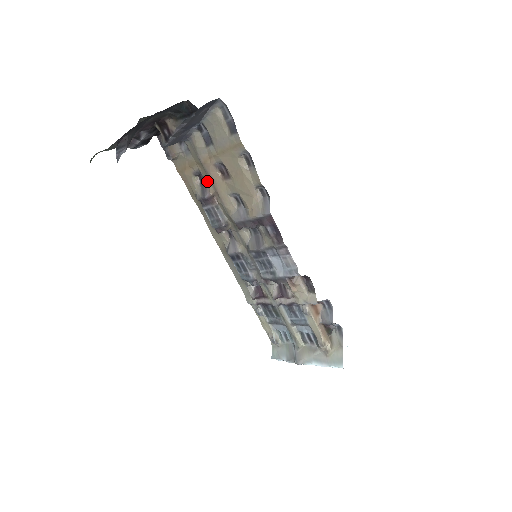
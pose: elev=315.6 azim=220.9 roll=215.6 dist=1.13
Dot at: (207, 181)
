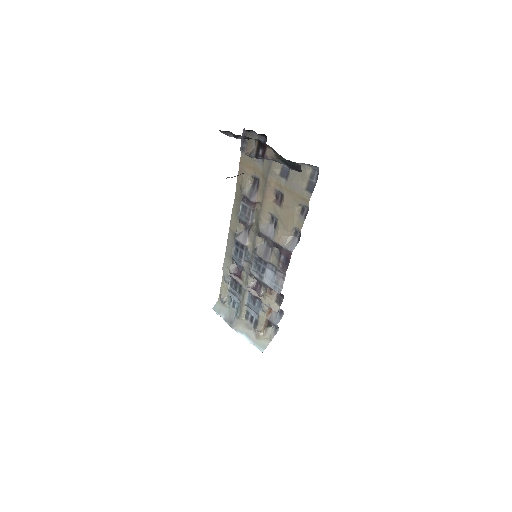
Dot at: (260, 190)
